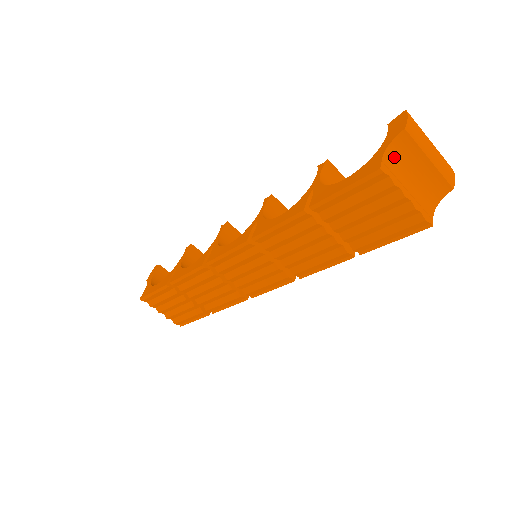
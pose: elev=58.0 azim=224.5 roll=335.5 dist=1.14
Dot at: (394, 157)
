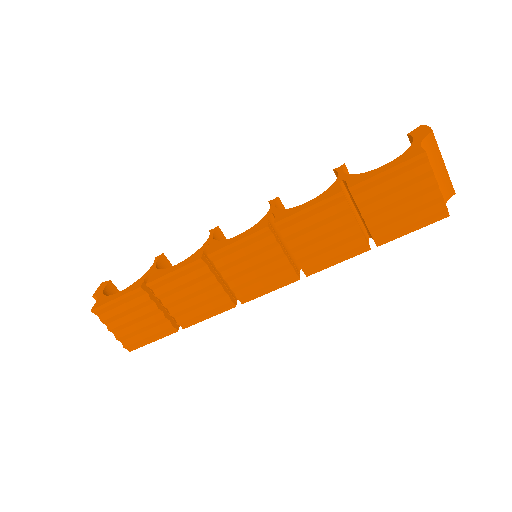
Dot at: occluded
